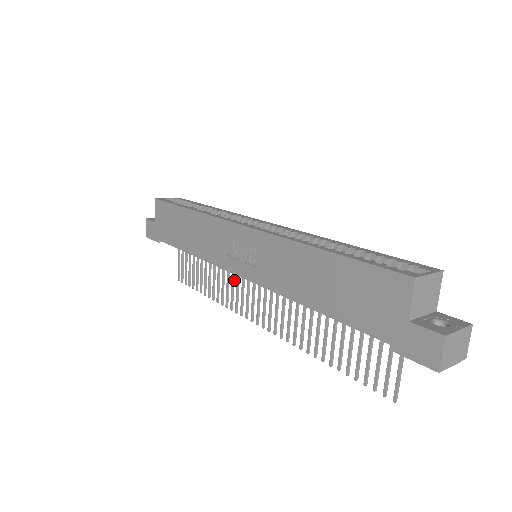
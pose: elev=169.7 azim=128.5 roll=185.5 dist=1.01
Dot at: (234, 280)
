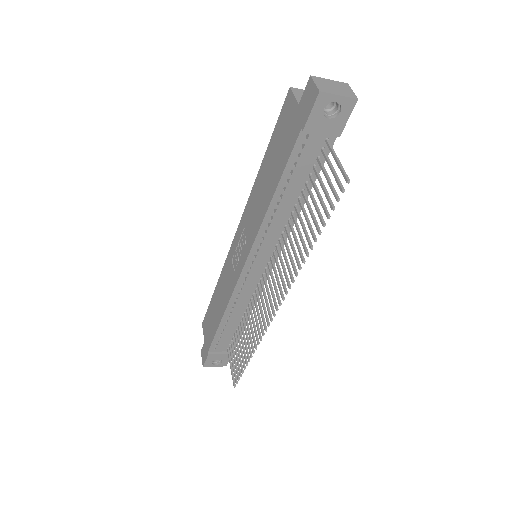
Dot at: (258, 309)
